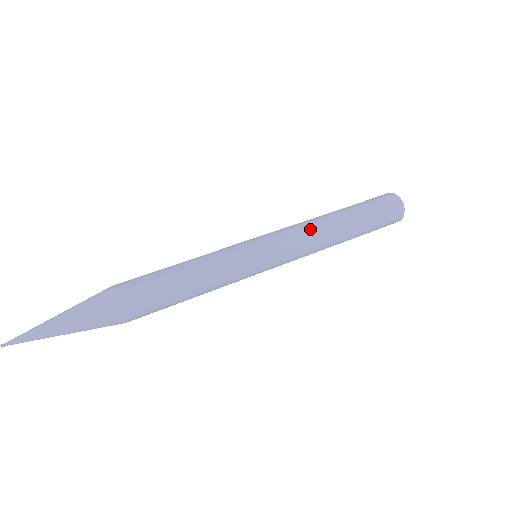
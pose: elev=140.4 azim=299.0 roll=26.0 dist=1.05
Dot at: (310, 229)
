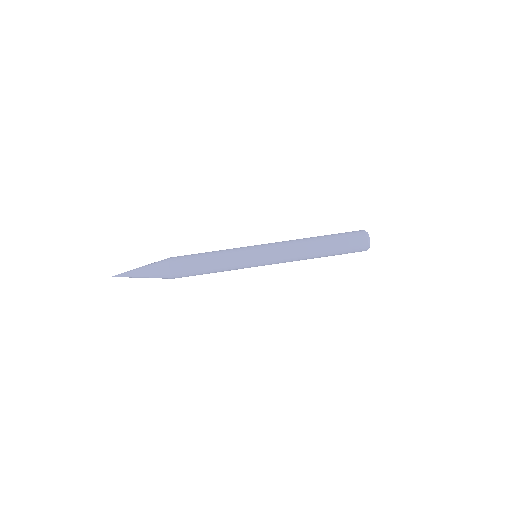
Dot at: occluded
